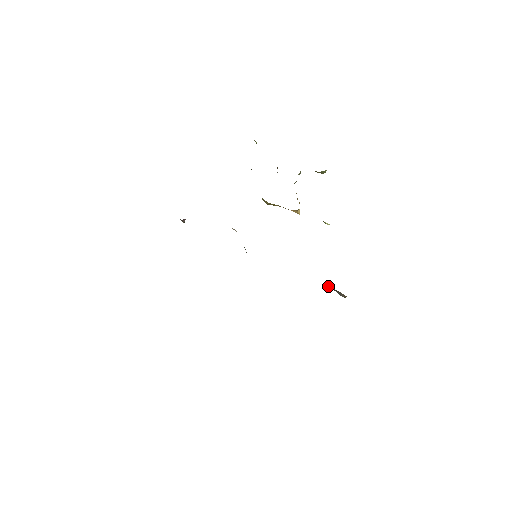
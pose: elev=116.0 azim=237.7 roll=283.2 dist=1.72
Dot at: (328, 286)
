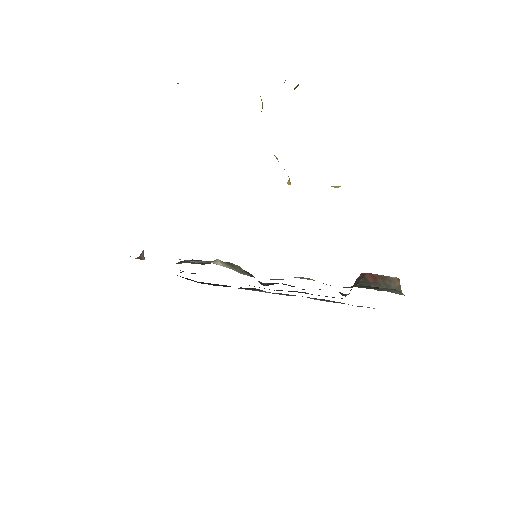
Dot at: (370, 275)
